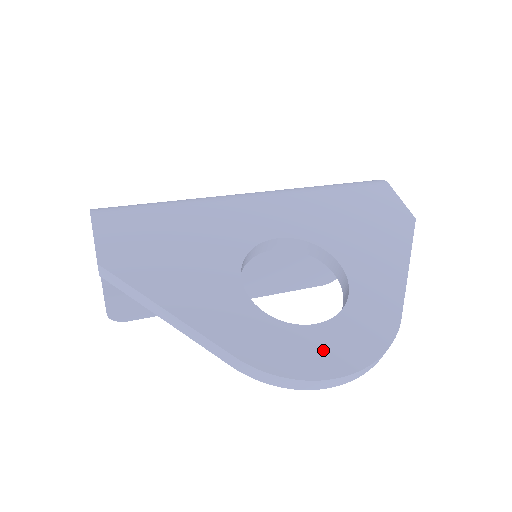
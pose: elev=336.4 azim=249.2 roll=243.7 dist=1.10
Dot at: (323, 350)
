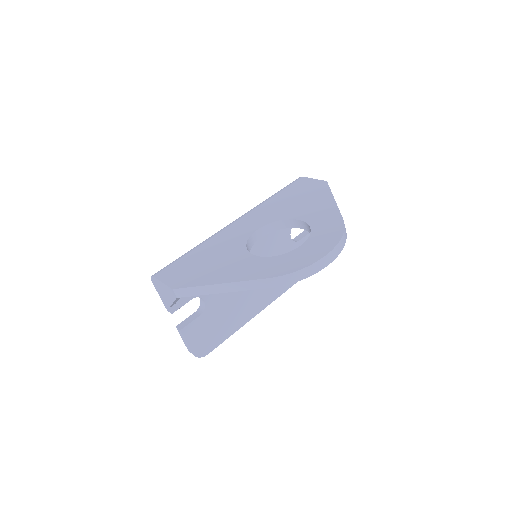
Dot at: (310, 252)
